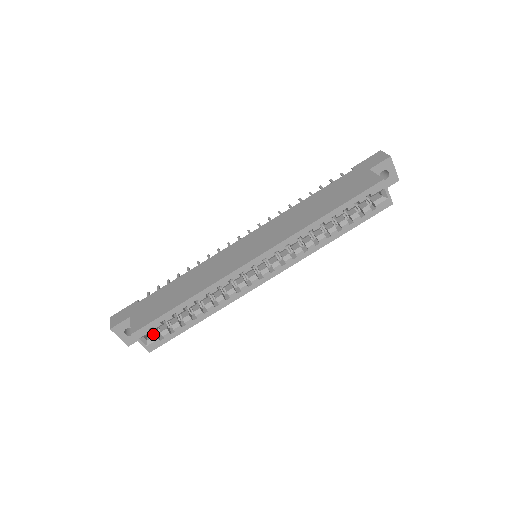
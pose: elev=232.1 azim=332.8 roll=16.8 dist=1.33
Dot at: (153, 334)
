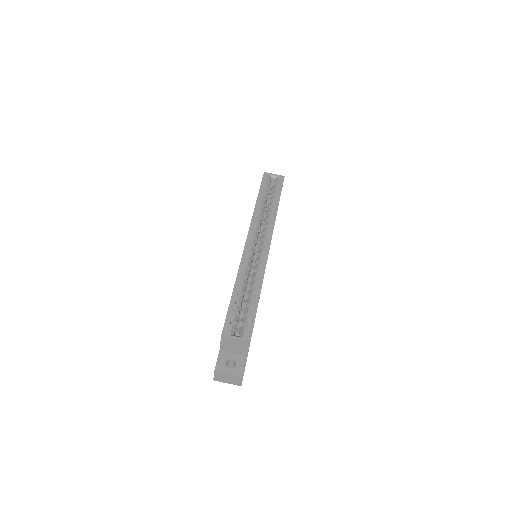
Dot at: (240, 332)
